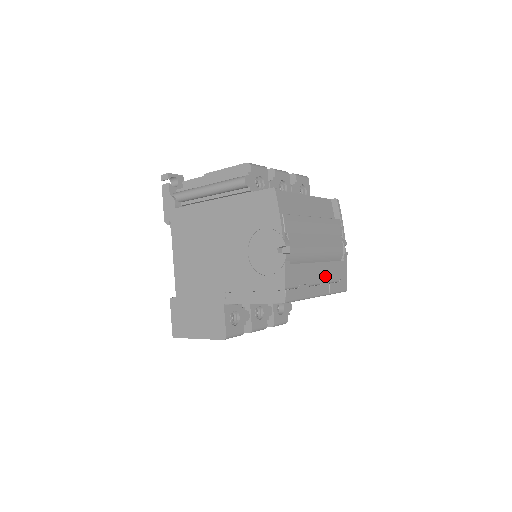
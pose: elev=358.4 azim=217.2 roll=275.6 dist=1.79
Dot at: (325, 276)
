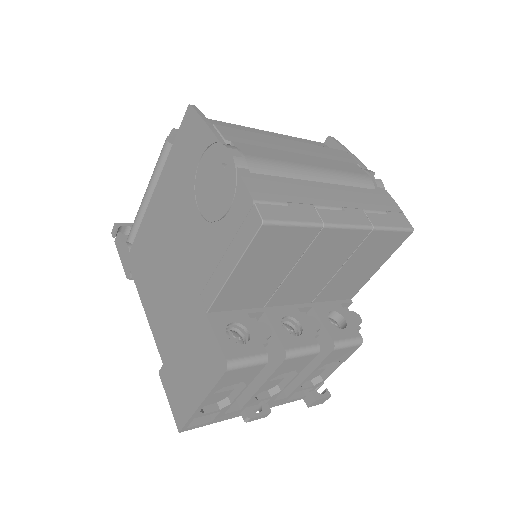
Dot at: (347, 202)
